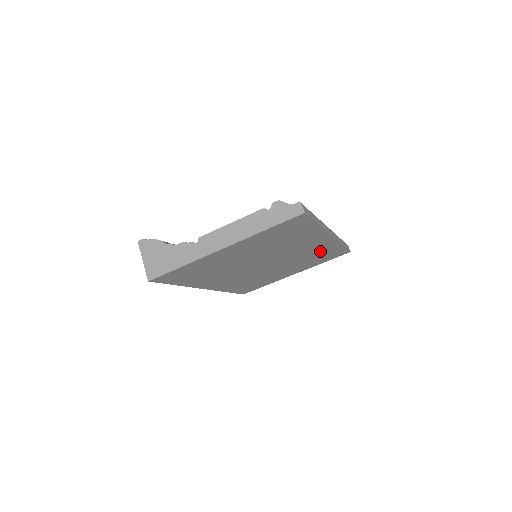
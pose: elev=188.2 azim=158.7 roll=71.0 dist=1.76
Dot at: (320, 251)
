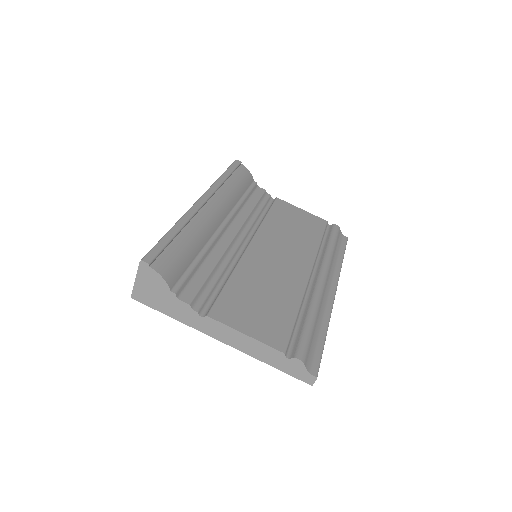
Dot at: occluded
